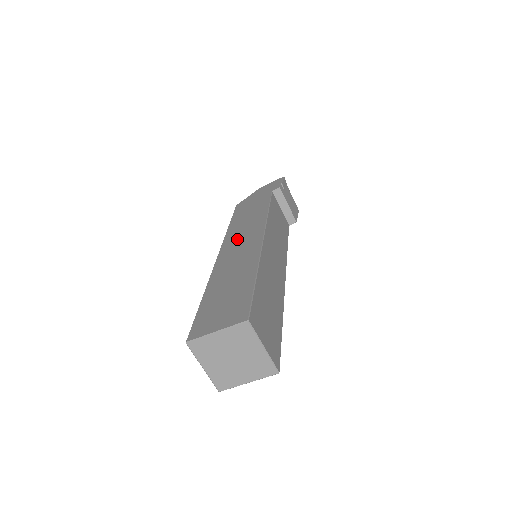
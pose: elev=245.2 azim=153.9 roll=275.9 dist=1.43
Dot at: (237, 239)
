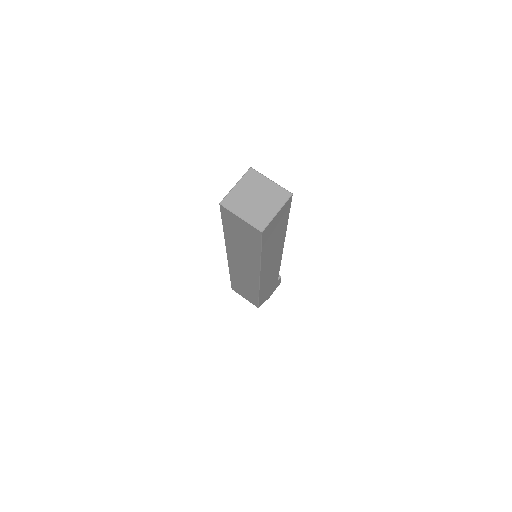
Dot at: occluded
